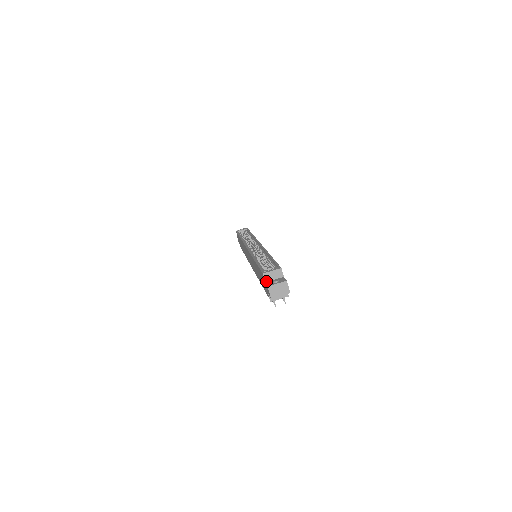
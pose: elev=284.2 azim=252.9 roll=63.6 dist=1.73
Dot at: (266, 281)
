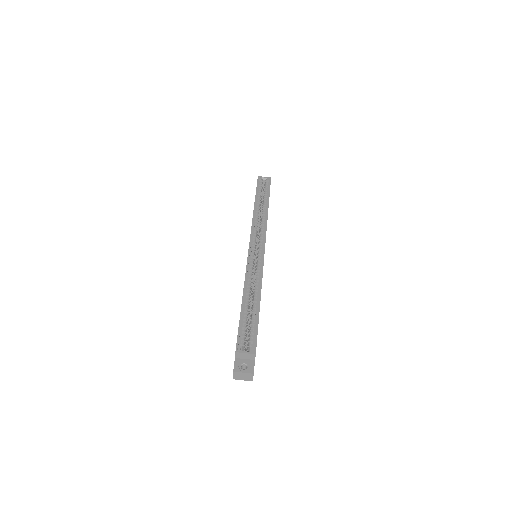
Dot at: (236, 357)
